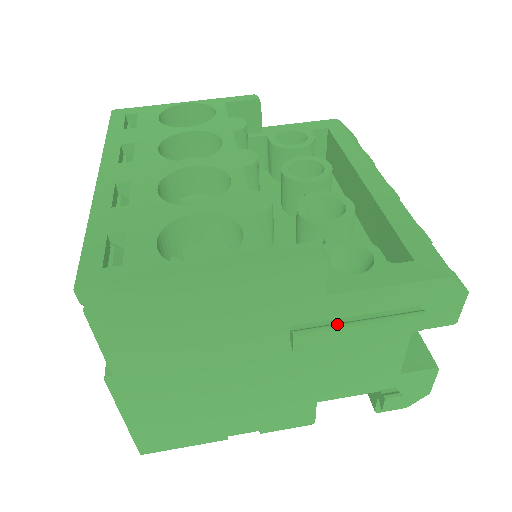
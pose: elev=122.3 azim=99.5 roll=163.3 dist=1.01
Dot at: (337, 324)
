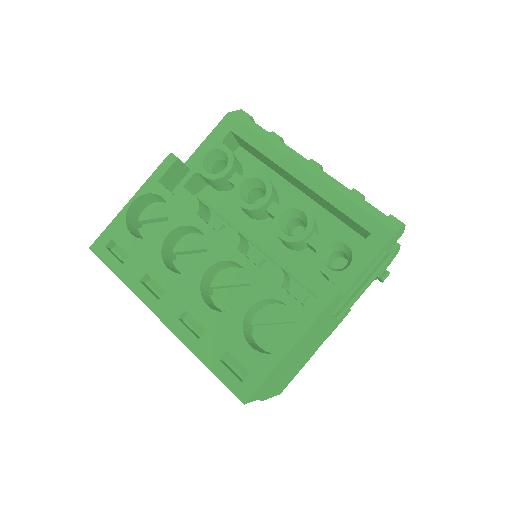
Dot at: (355, 296)
